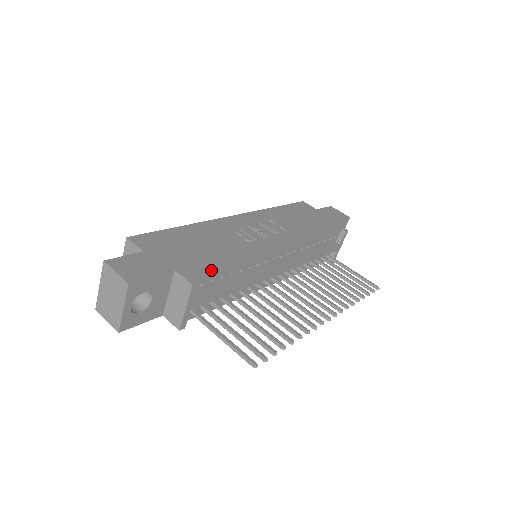
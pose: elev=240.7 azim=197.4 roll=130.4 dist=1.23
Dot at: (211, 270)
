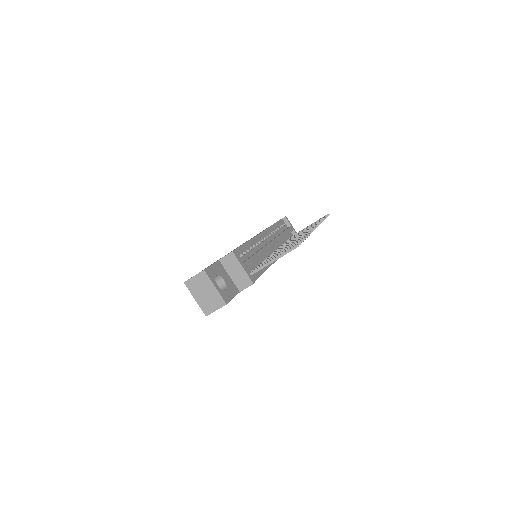
Dot at: (235, 249)
